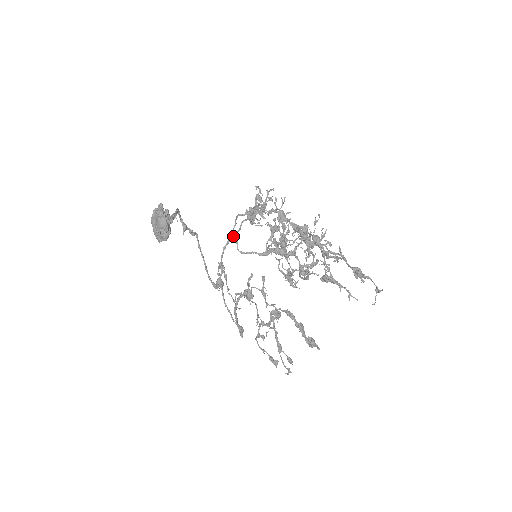
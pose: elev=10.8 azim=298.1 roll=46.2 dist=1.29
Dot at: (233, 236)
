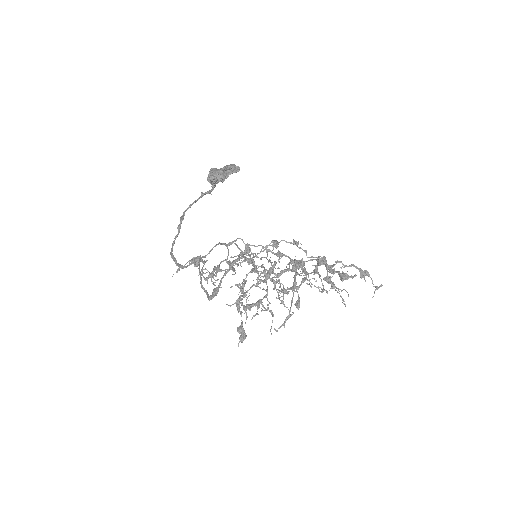
Dot at: (230, 244)
